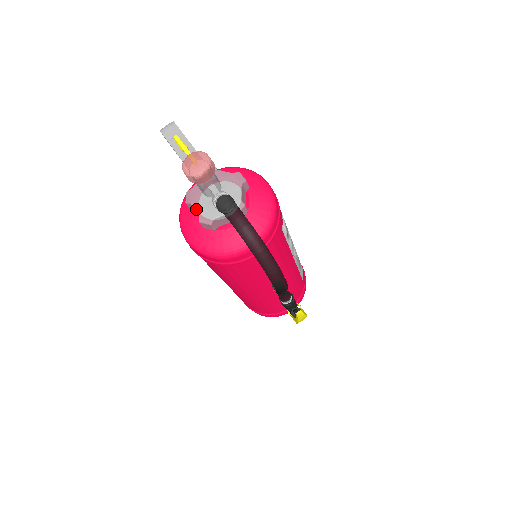
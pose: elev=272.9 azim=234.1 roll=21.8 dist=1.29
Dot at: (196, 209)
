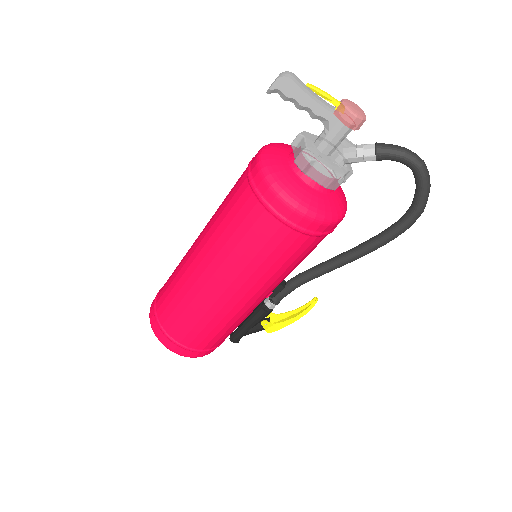
Dot at: (326, 165)
